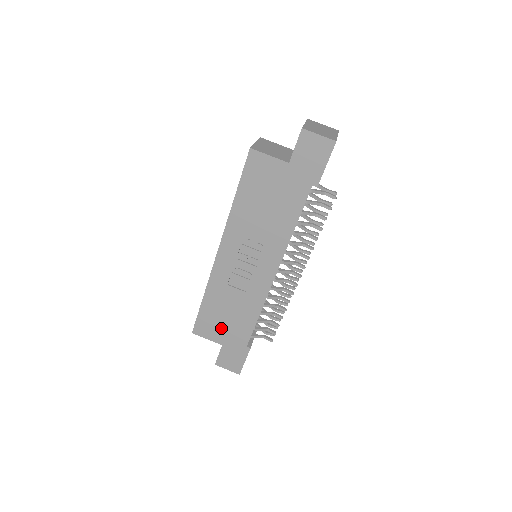
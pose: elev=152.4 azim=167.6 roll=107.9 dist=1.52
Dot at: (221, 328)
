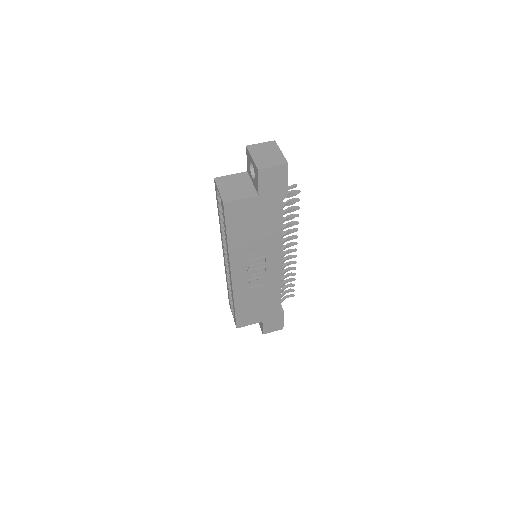
Dot at: (257, 314)
